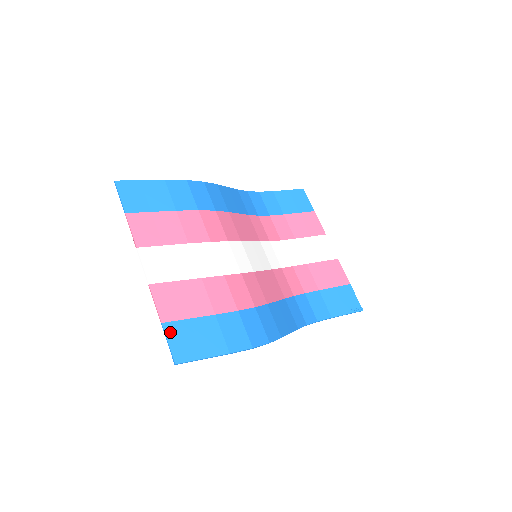
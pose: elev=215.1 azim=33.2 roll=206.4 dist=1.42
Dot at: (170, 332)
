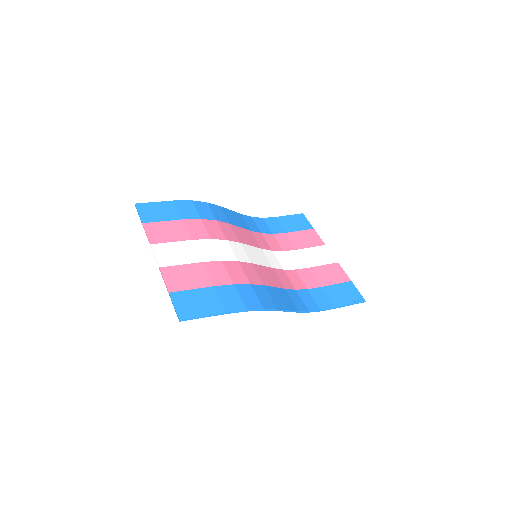
Dot at: (176, 298)
